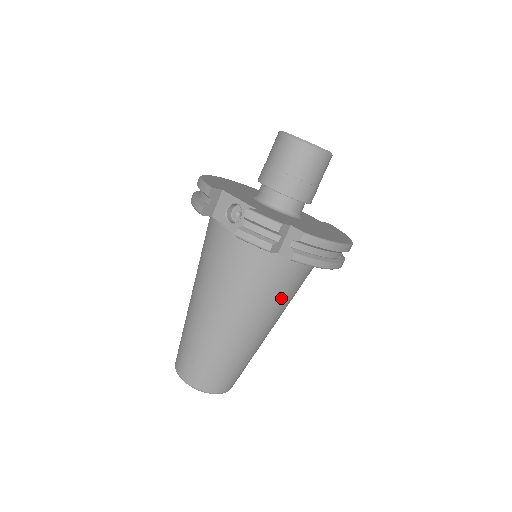
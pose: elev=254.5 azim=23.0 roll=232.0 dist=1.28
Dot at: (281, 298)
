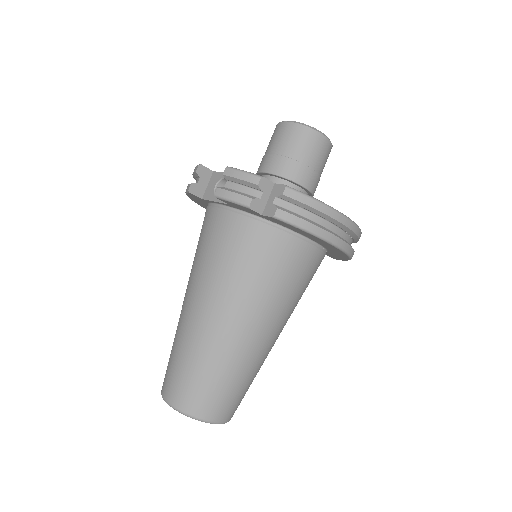
Dot at: (276, 286)
